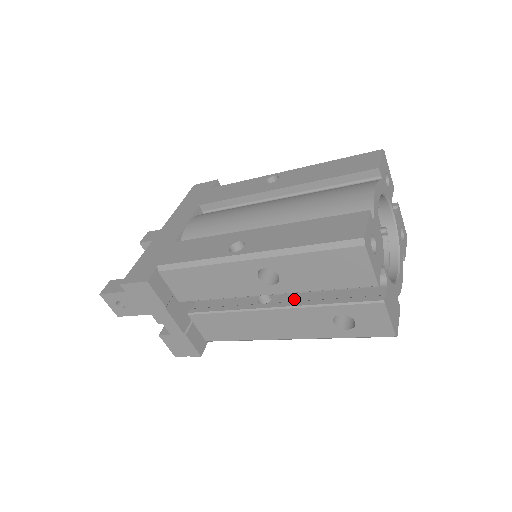
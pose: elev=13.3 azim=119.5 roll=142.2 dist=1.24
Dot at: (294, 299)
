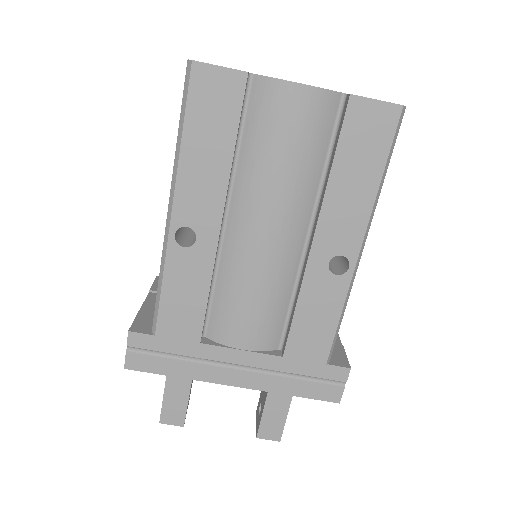
Dot at: occluded
